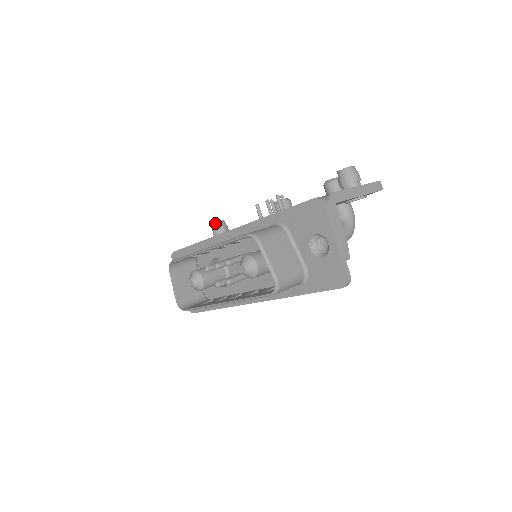
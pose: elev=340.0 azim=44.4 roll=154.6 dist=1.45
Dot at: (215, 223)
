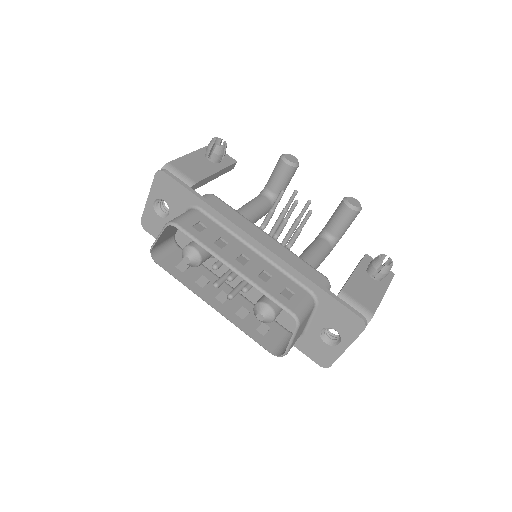
Dot at: (218, 146)
